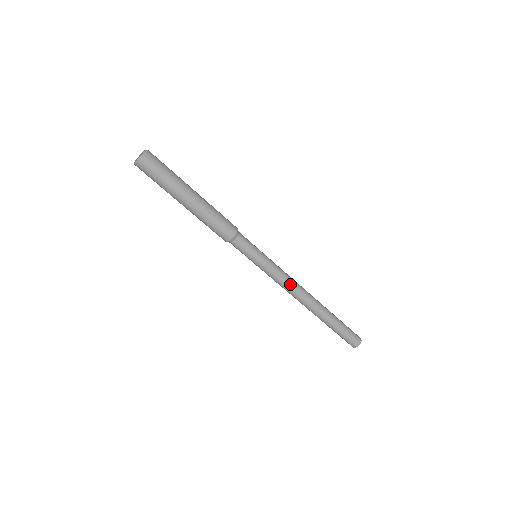
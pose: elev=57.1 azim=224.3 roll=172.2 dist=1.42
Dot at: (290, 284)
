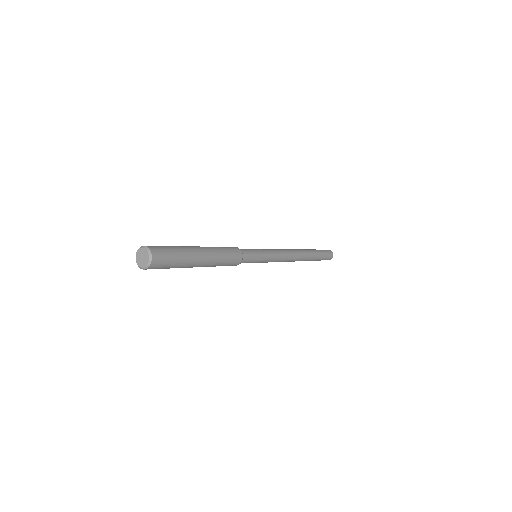
Dot at: occluded
